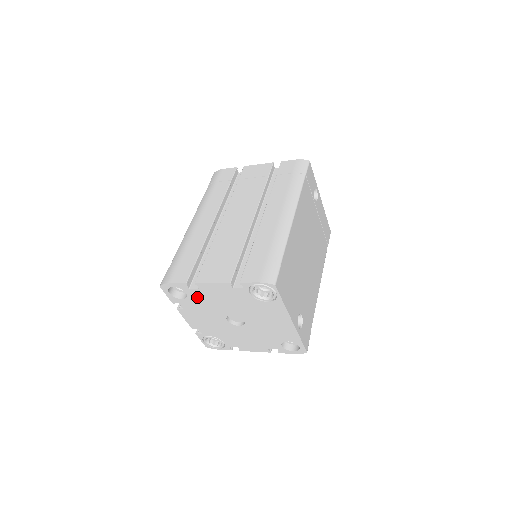
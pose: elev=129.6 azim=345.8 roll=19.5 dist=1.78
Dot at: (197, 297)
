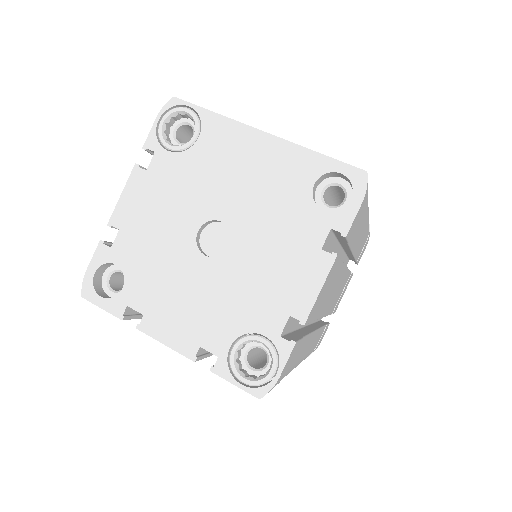
Dot at: (133, 254)
